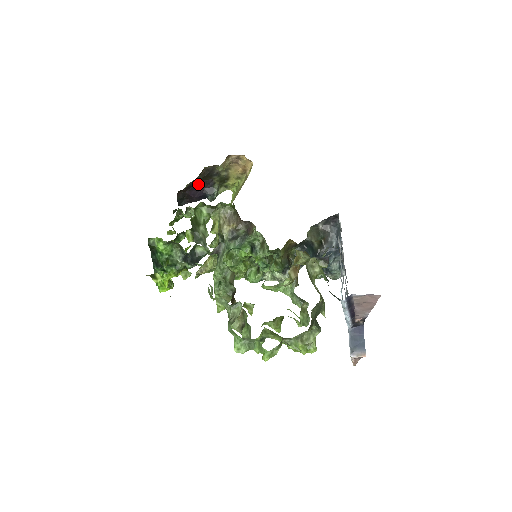
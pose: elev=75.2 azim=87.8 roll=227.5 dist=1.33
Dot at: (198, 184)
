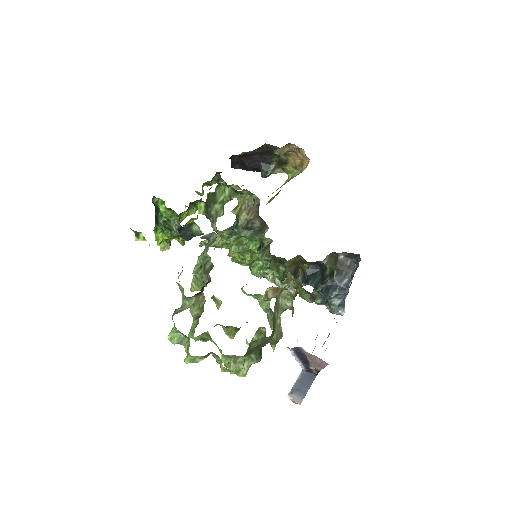
Dot at: (256, 156)
